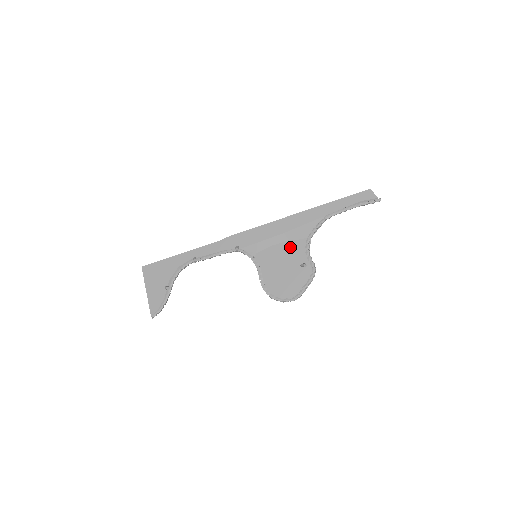
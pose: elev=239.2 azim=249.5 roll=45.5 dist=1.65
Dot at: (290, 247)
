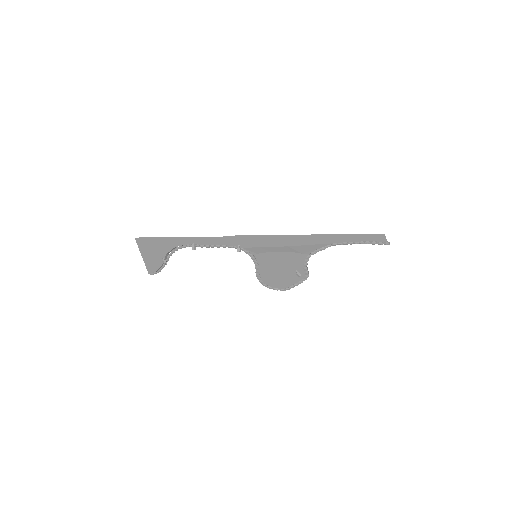
Dot at: (290, 257)
